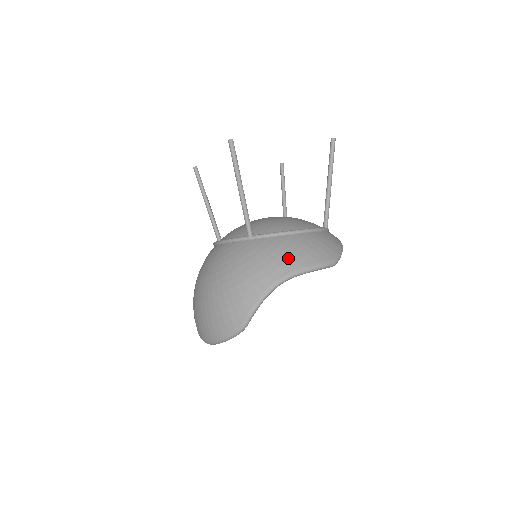
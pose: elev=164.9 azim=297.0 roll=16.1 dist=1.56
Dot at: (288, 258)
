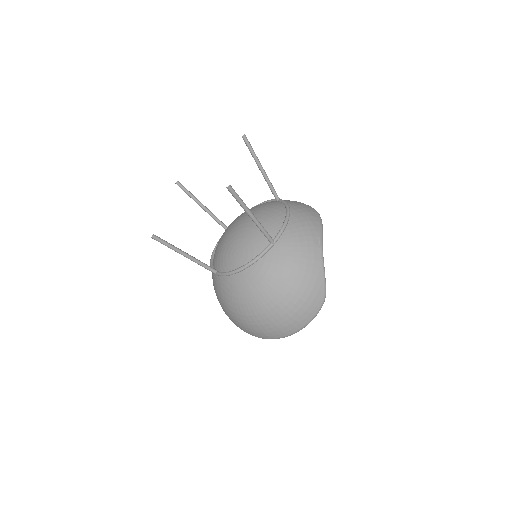
Dot at: (310, 233)
